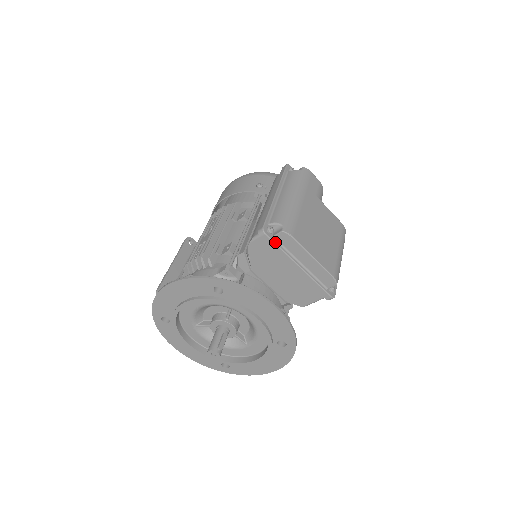
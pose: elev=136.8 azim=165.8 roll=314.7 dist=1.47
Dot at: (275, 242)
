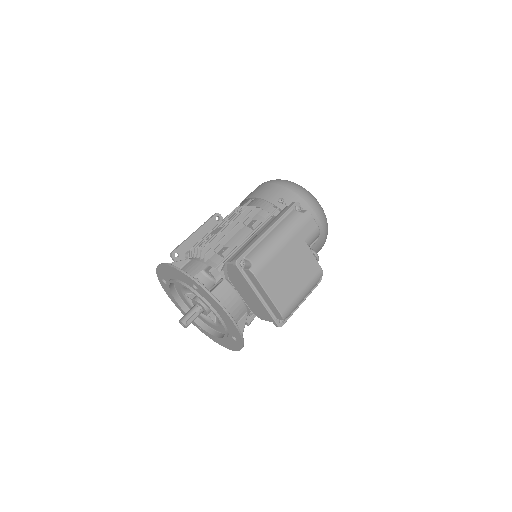
Dot at: (243, 274)
